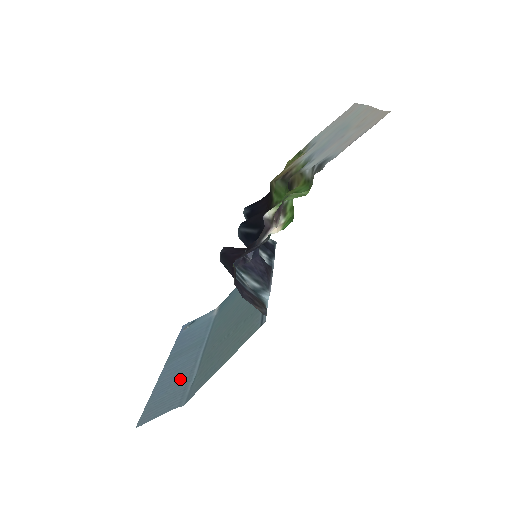
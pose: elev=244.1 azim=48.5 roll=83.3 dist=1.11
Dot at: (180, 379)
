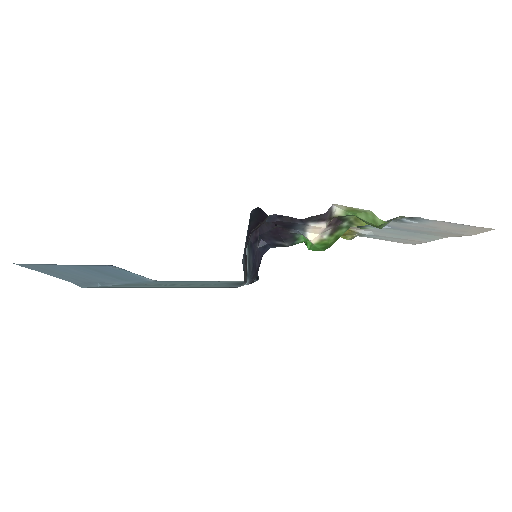
Dot at: (90, 277)
